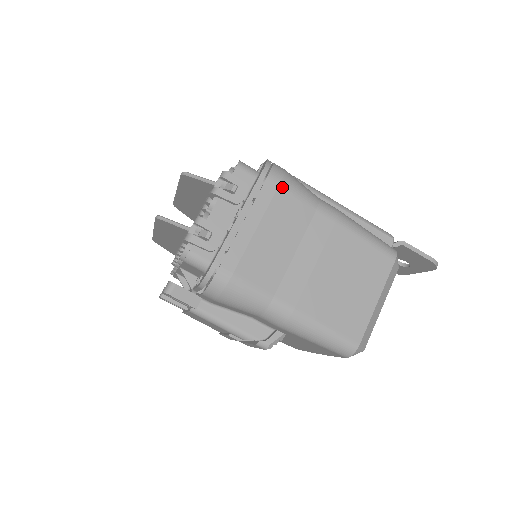
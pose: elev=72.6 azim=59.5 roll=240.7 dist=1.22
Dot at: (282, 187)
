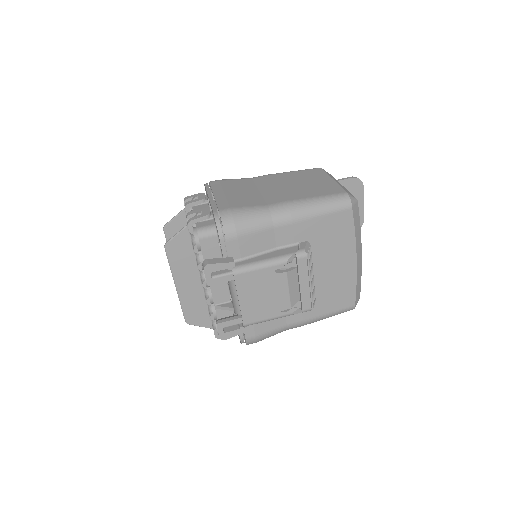
Dot at: (222, 181)
